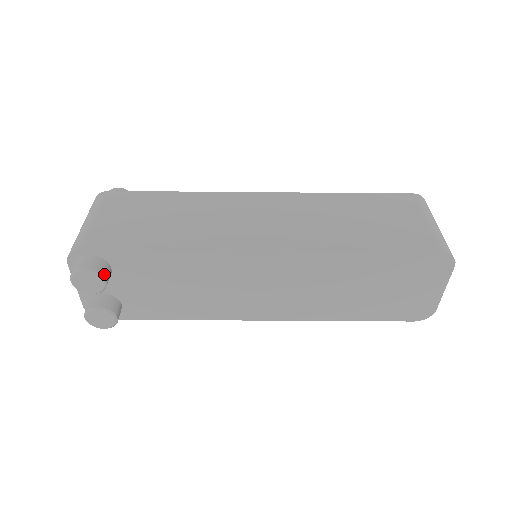
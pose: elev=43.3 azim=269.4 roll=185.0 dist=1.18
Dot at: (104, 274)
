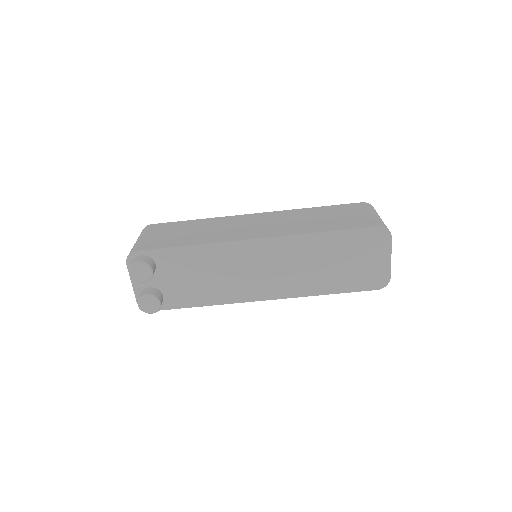
Dot at: (151, 266)
